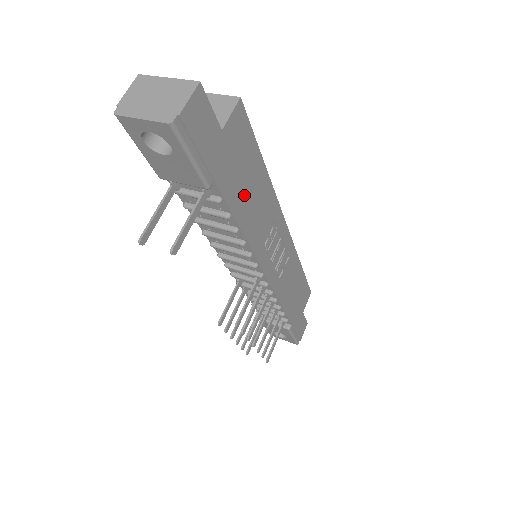
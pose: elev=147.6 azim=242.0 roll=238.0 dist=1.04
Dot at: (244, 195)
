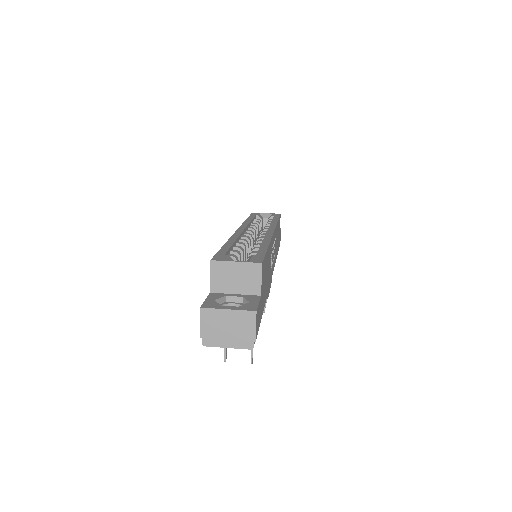
Dot at: (266, 283)
